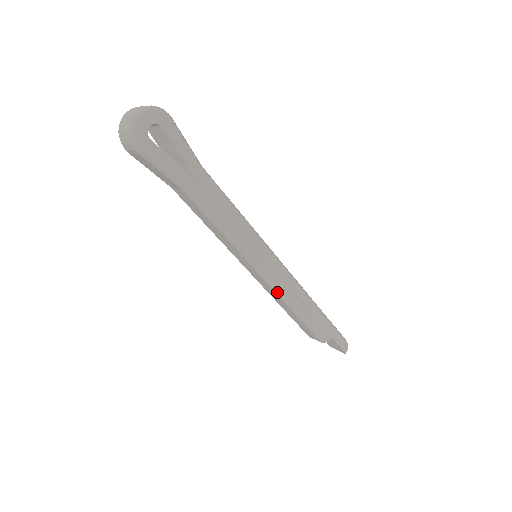
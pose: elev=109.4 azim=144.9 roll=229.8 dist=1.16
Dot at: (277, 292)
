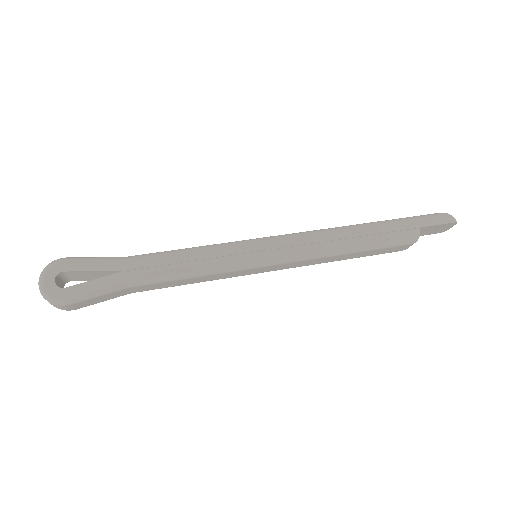
Dot at: (306, 258)
